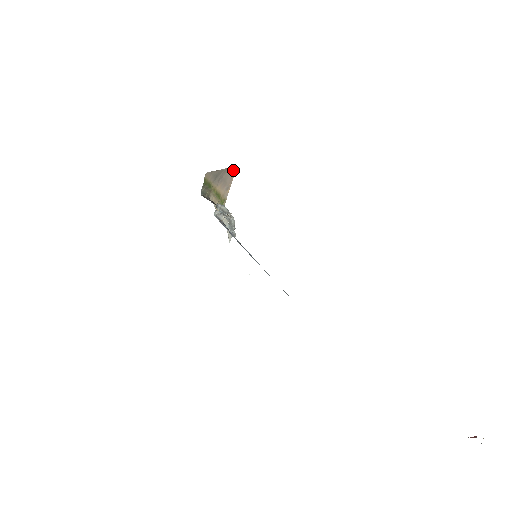
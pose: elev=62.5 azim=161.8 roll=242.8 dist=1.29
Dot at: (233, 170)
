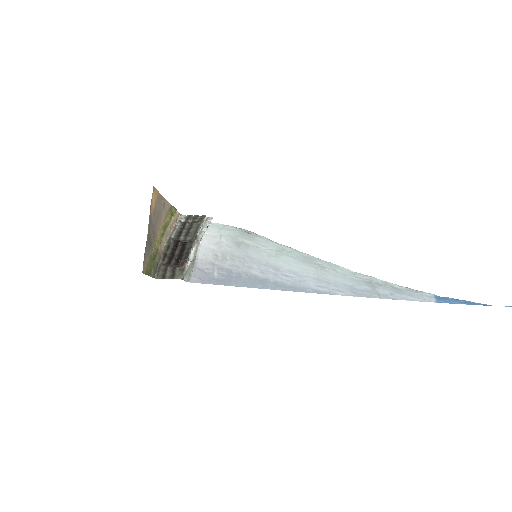
Dot at: (153, 197)
